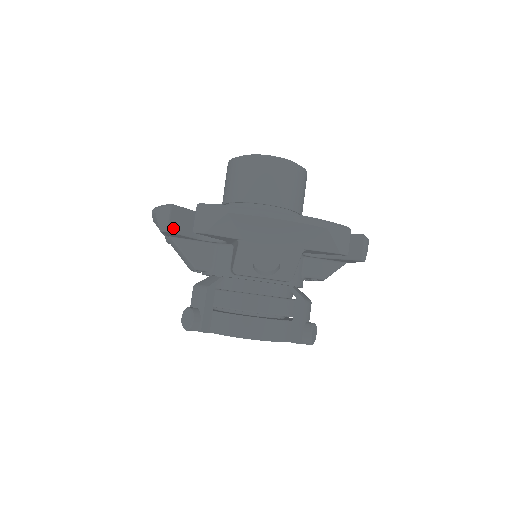
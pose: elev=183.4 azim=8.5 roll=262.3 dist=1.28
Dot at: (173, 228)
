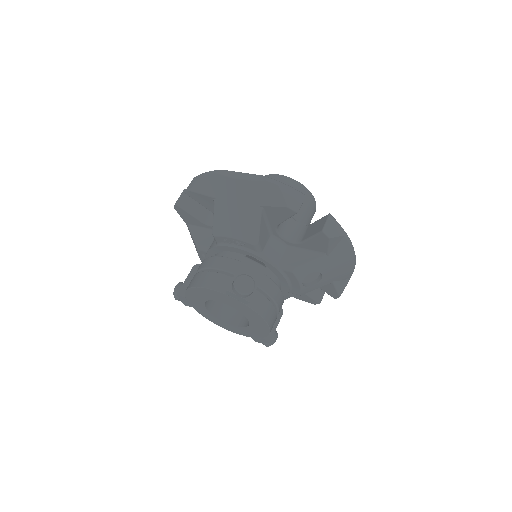
Dot at: (296, 212)
